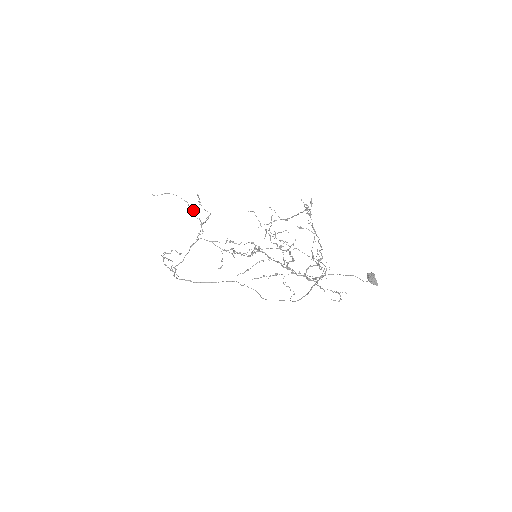
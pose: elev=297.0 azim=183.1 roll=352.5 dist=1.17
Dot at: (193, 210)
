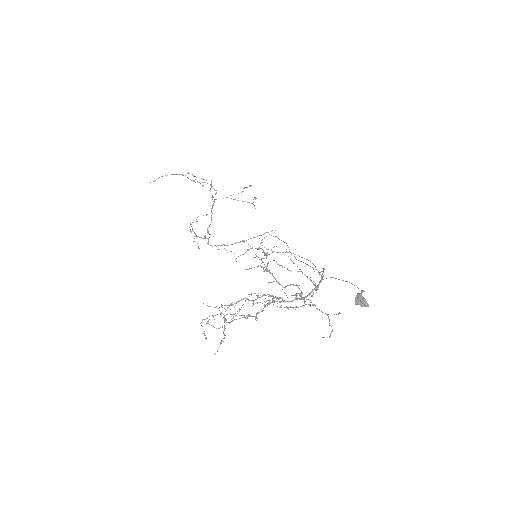
Dot at: (194, 181)
